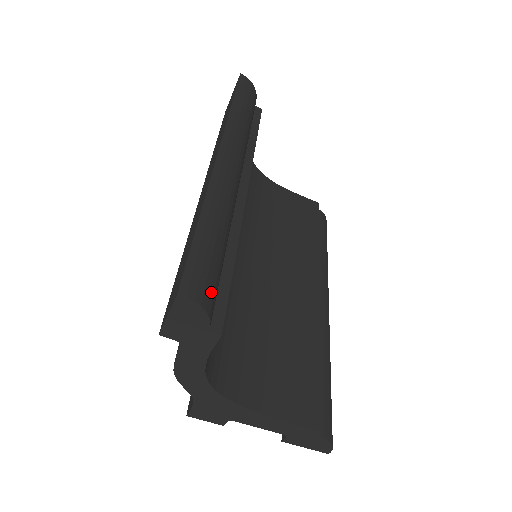
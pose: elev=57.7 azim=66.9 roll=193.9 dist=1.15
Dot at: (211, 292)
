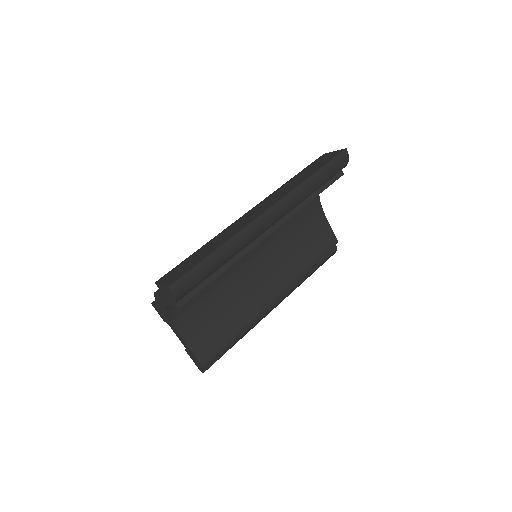
Dot at: (187, 291)
